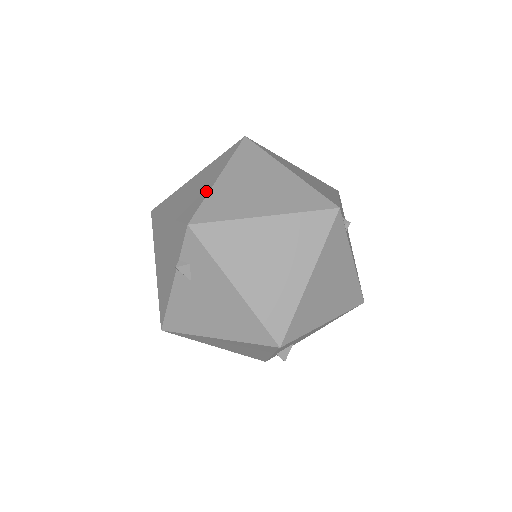
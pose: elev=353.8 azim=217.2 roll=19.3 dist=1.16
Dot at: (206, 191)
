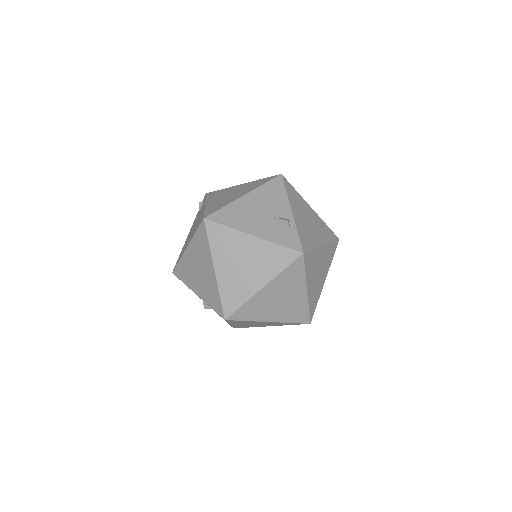
Dot at: (249, 294)
